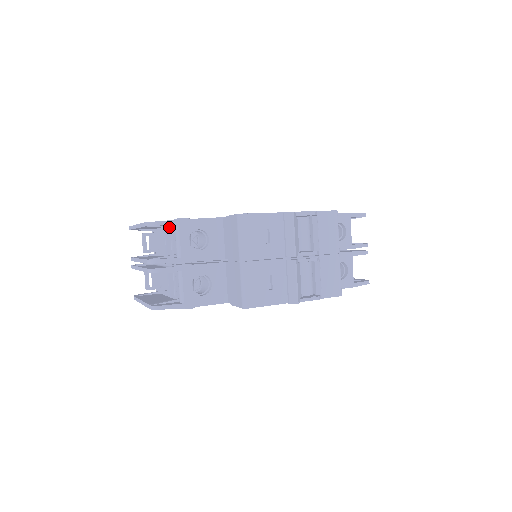
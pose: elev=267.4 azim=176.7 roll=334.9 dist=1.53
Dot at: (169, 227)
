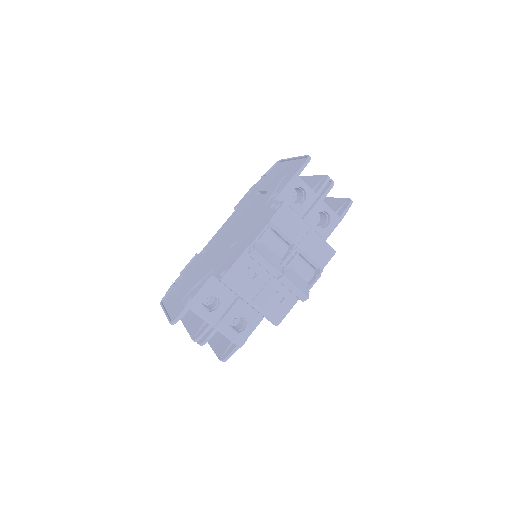
Dot at: occluded
